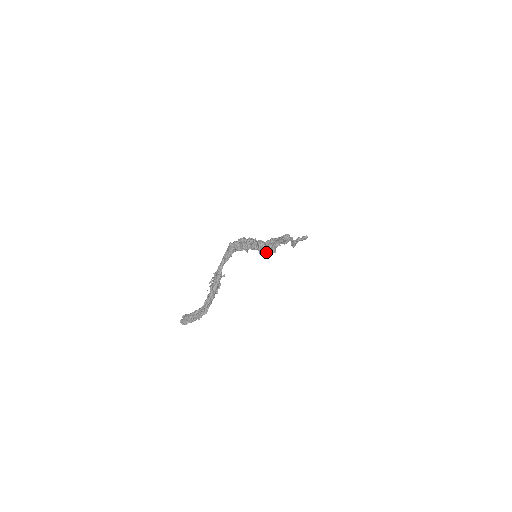
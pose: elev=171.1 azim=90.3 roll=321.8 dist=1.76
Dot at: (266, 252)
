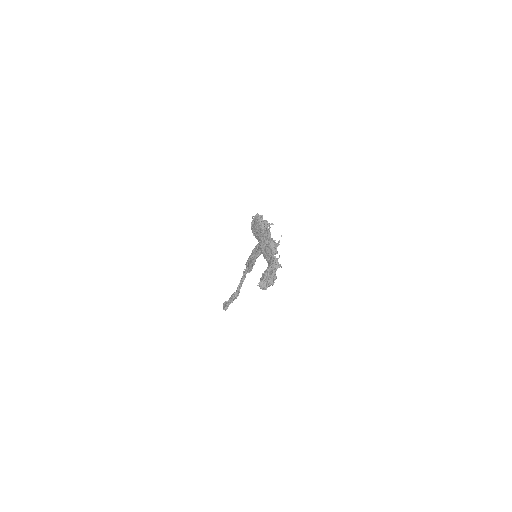
Dot at: occluded
